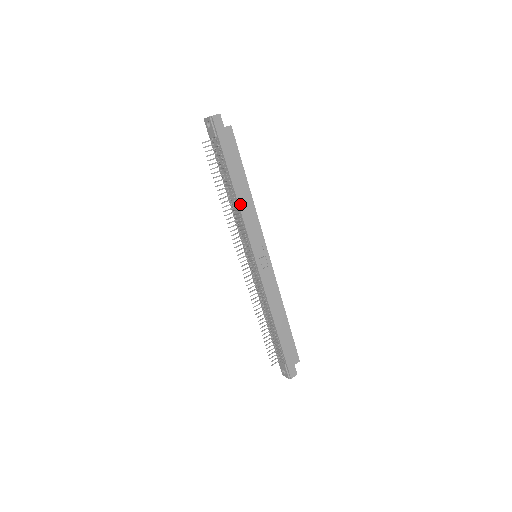
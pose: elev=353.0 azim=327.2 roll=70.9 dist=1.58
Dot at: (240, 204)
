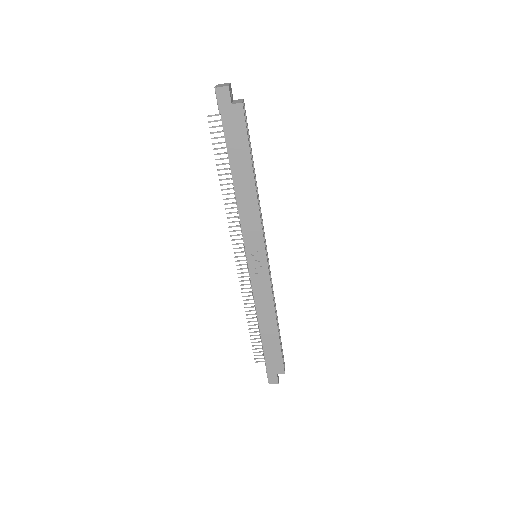
Dot at: (238, 199)
